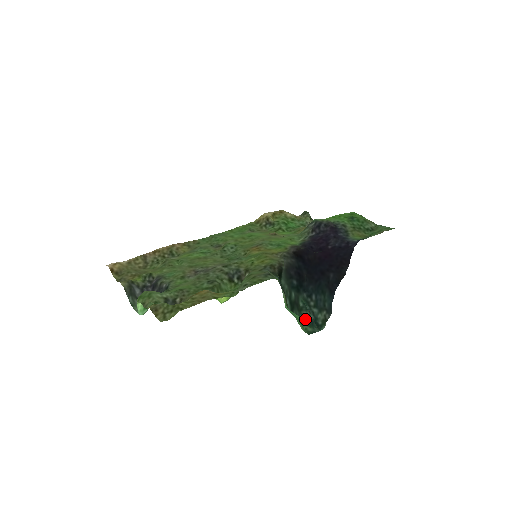
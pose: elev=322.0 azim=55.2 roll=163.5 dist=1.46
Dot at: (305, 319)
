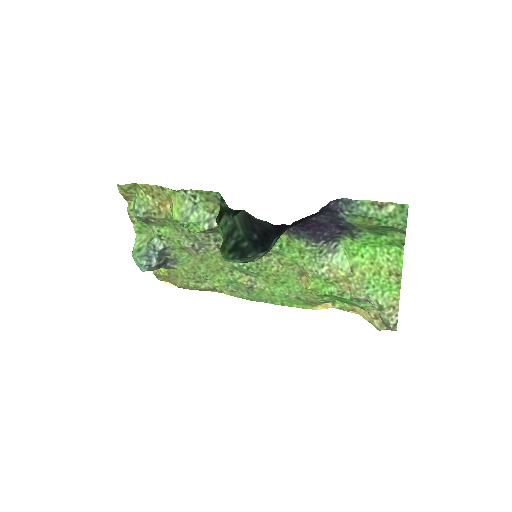
Dot at: occluded
